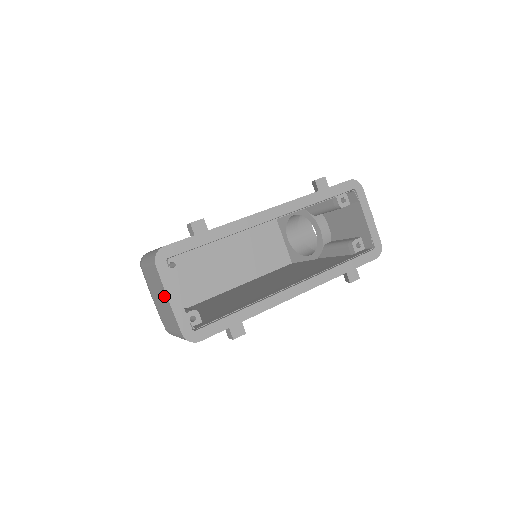
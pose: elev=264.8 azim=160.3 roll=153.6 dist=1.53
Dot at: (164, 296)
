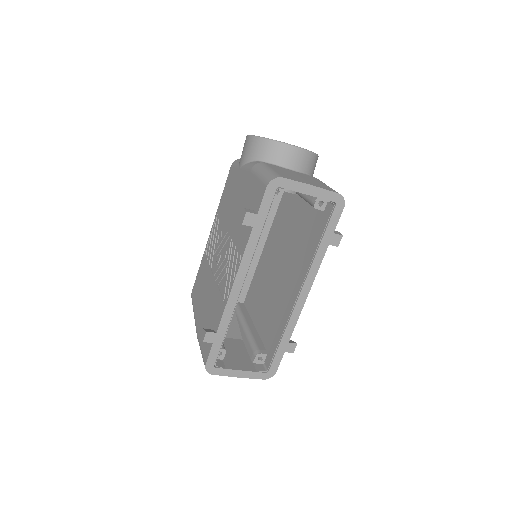
Dot at: occluded
